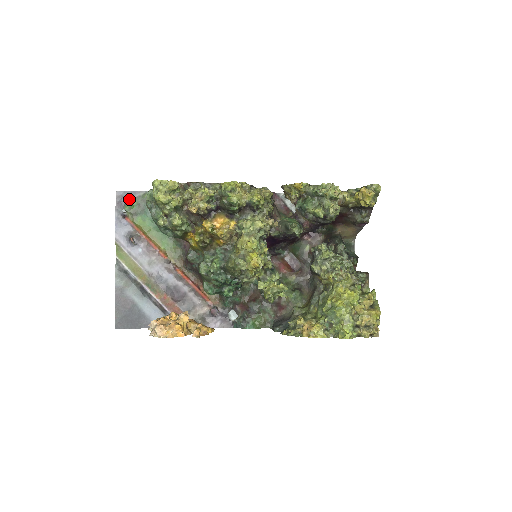
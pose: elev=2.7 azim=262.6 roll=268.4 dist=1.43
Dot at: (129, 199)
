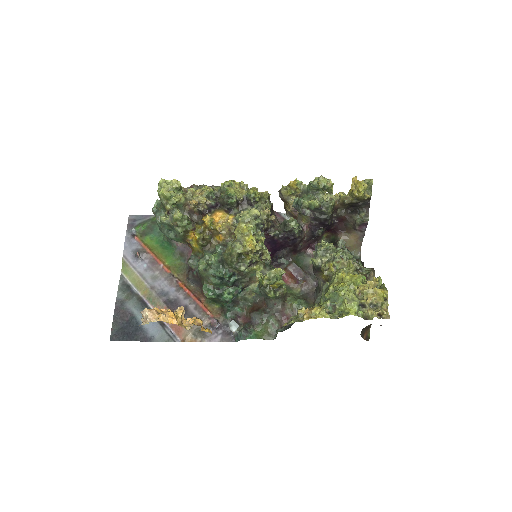
Dot at: (140, 222)
